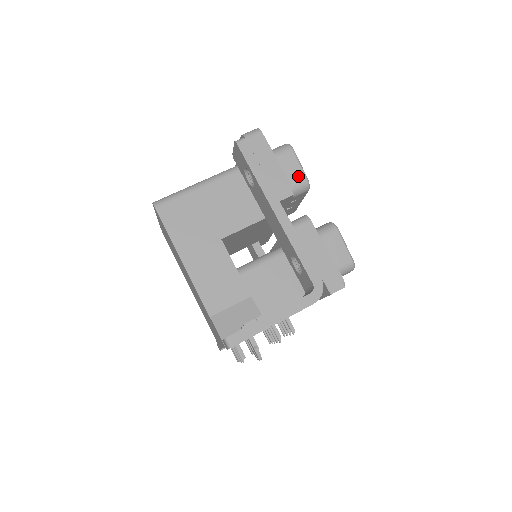
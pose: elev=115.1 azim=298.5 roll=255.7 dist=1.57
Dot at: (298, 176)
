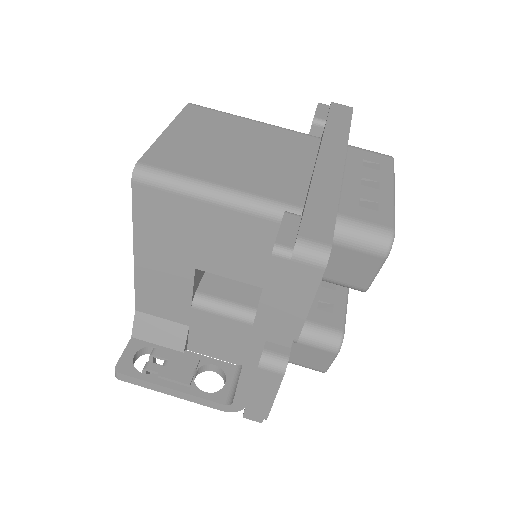
Dot at: (358, 280)
